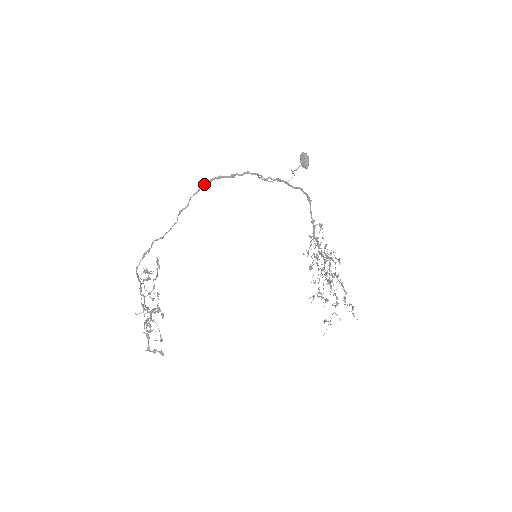
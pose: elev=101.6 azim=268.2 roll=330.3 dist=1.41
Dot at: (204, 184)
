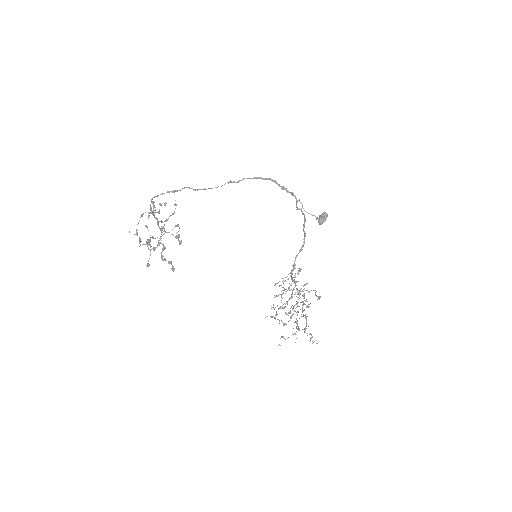
Dot at: occluded
